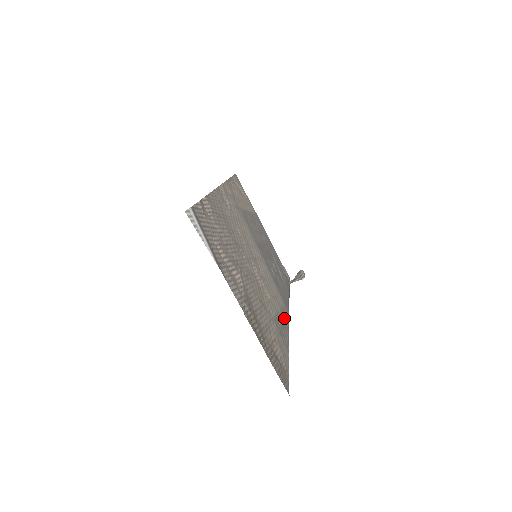
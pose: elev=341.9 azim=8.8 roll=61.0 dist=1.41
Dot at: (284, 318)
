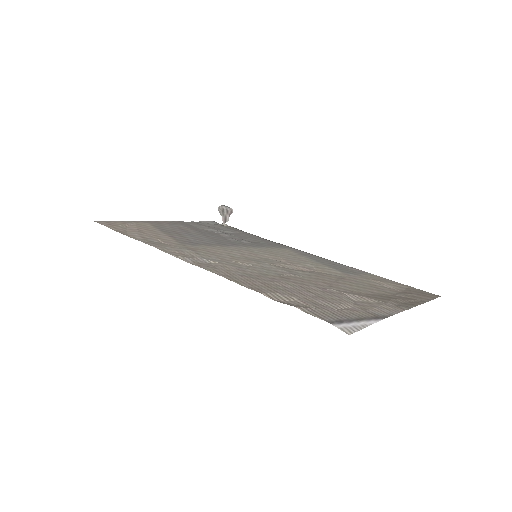
Dot at: (314, 258)
